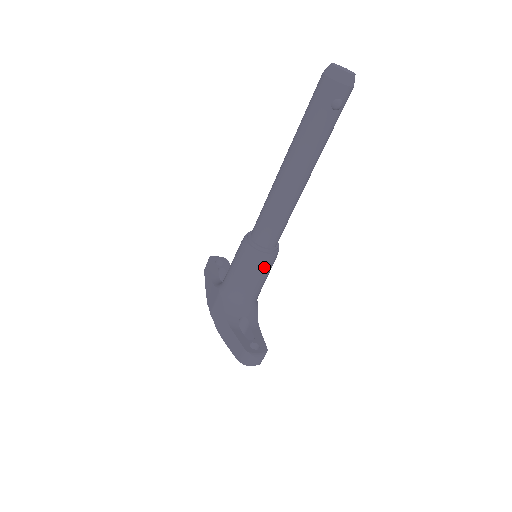
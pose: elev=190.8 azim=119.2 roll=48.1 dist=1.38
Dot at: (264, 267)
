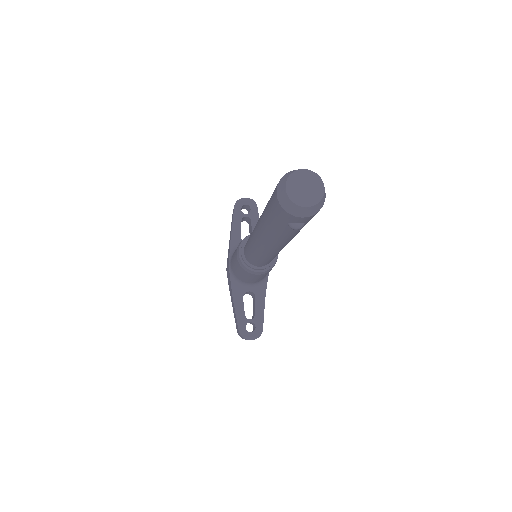
Dot at: (259, 276)
